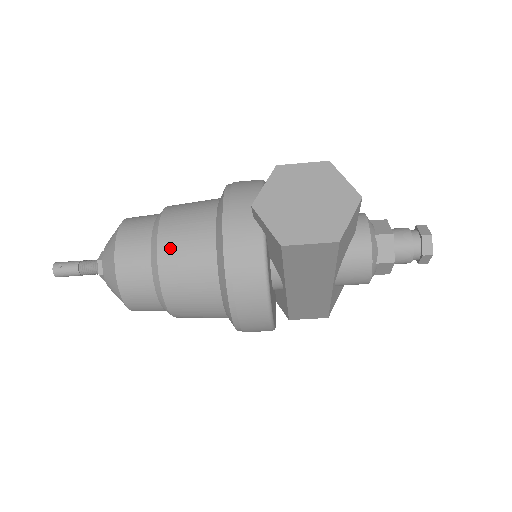
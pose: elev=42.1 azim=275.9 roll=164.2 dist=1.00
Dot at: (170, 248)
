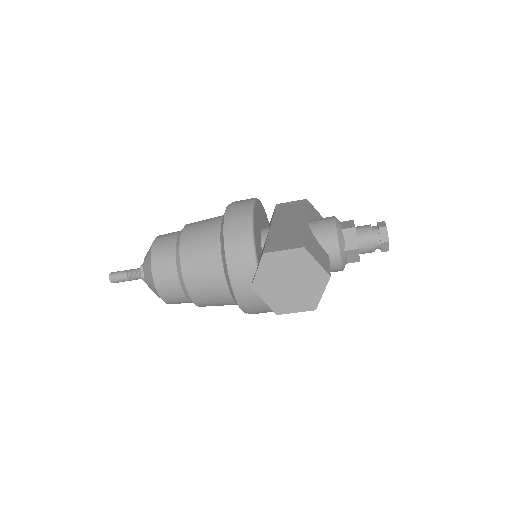
Dot at: (197, 292)
